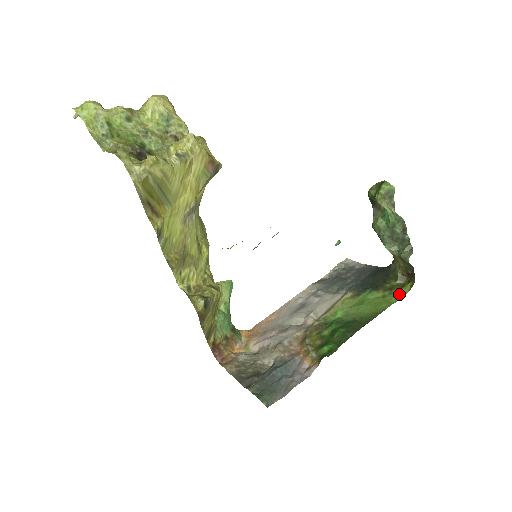
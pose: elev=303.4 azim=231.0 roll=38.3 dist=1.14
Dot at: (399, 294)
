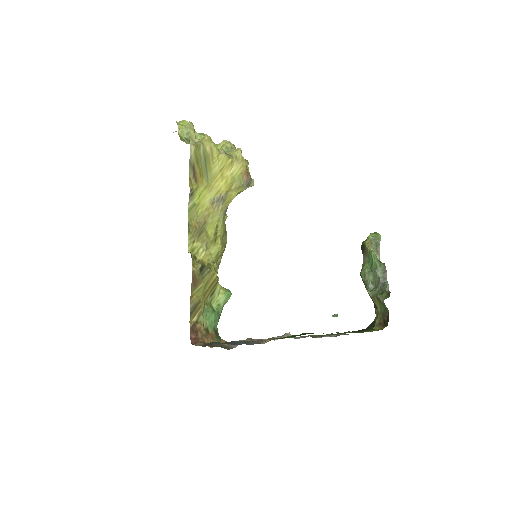
Dot at: (371, 331)
